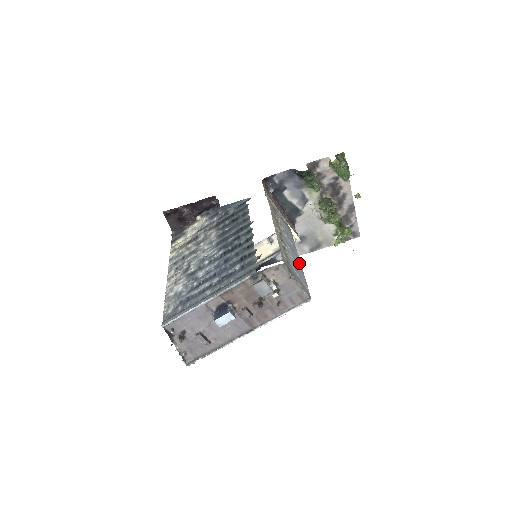
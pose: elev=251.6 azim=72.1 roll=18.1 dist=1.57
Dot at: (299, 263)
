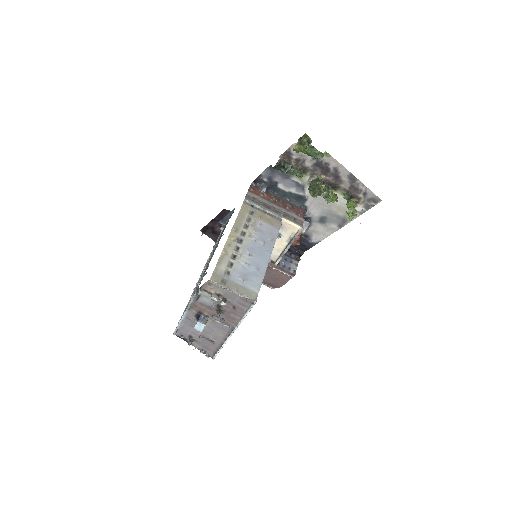
Dot at: (262, 264)
